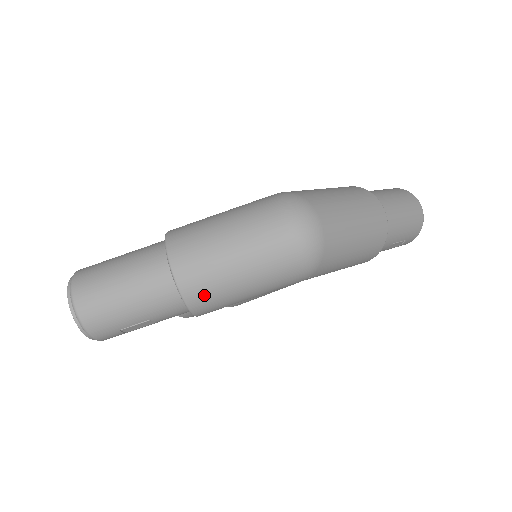
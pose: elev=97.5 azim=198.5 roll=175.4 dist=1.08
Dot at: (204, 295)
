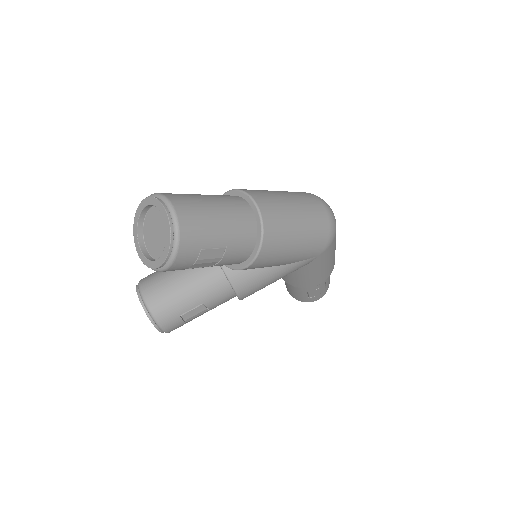
Dot at: (276, 231)
